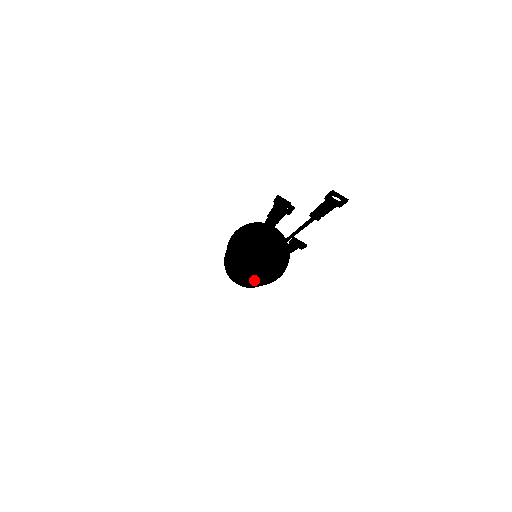
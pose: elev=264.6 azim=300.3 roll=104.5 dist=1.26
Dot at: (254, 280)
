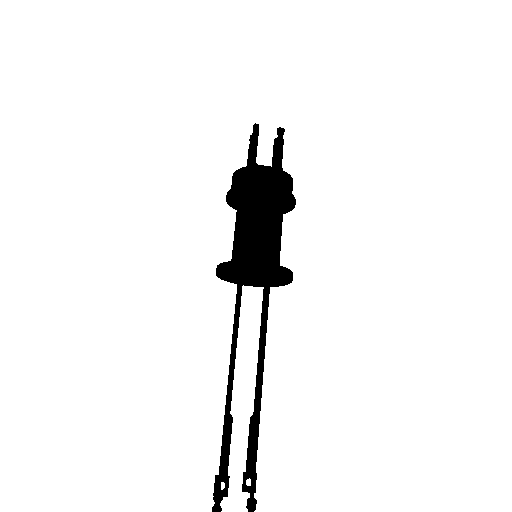
Dot at: (260, 286)
